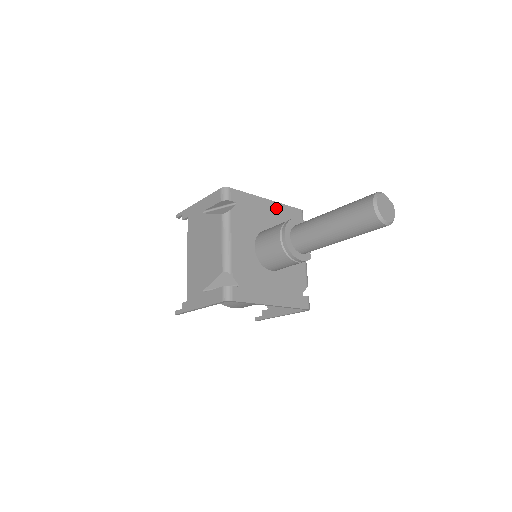
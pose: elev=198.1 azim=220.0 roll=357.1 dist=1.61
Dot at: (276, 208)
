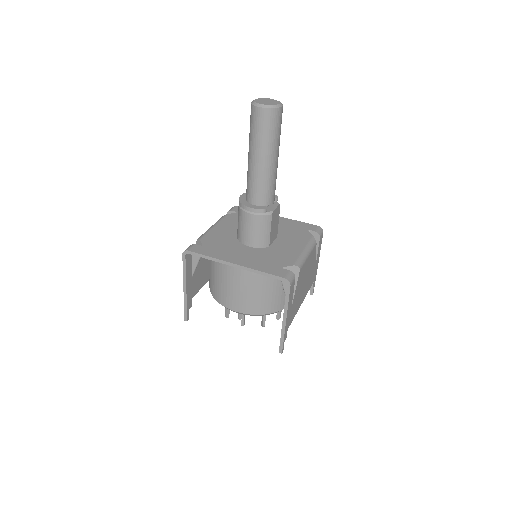
Dot at: (283, 221)
